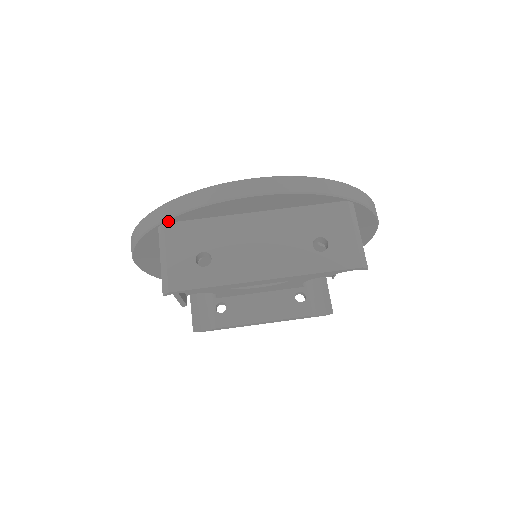
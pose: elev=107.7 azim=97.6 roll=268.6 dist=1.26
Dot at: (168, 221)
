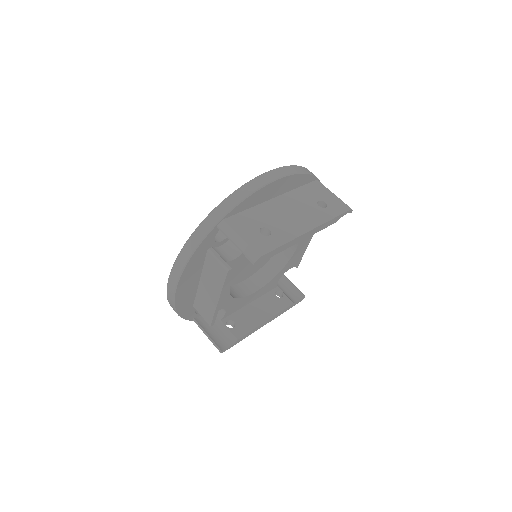
Dot at: (226, 217)
